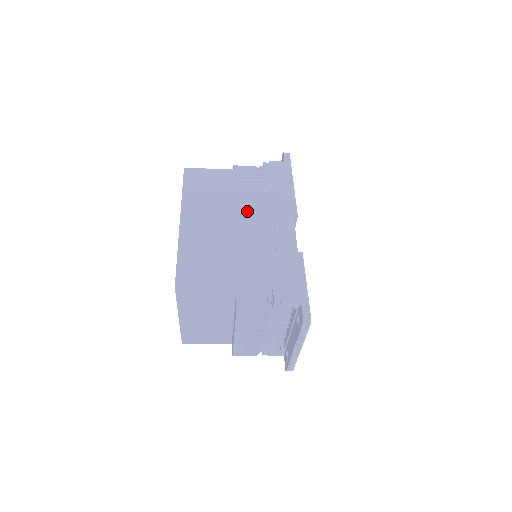
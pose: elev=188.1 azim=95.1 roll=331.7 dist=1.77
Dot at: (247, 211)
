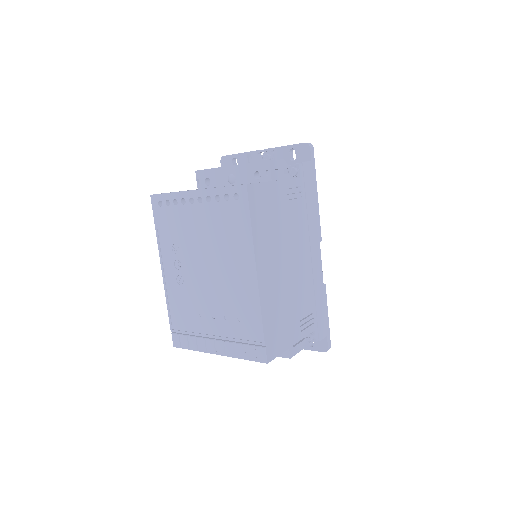
Dot at: (296, 244)
